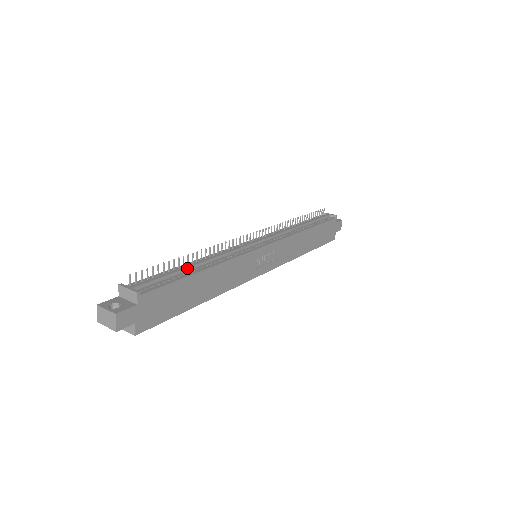
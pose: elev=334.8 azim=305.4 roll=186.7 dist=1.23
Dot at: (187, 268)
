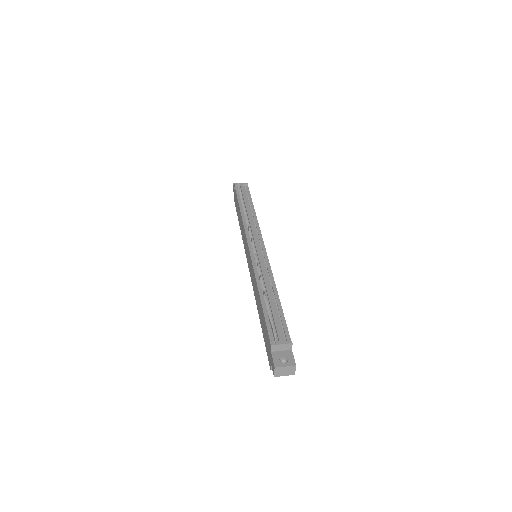
Dot at: (273, 302)
